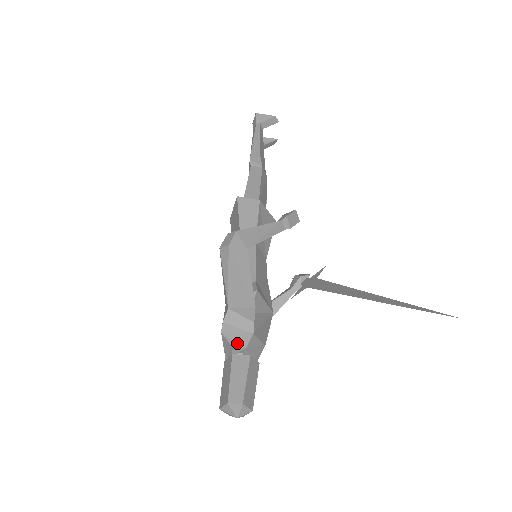
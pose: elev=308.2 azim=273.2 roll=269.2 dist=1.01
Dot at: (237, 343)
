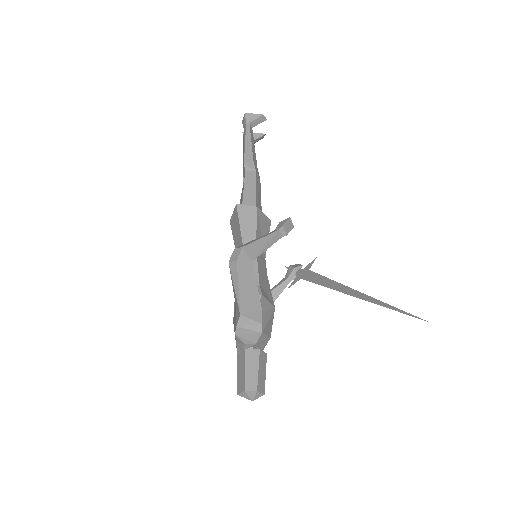
Dot at: (248, 341)
